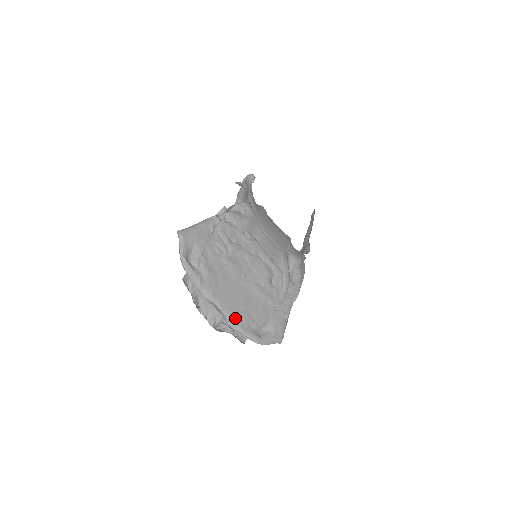
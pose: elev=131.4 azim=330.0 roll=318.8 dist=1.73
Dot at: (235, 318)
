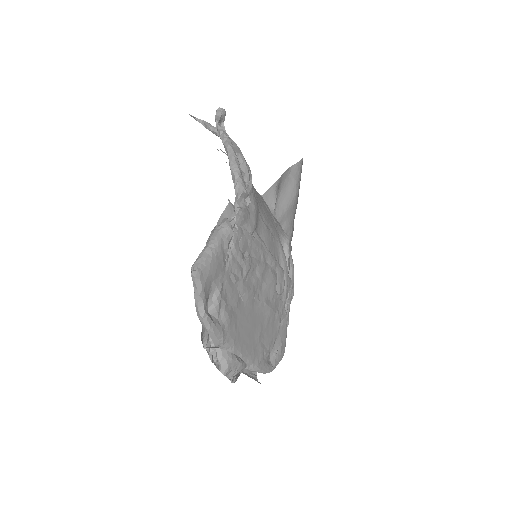
Dot at: (253, 359)
